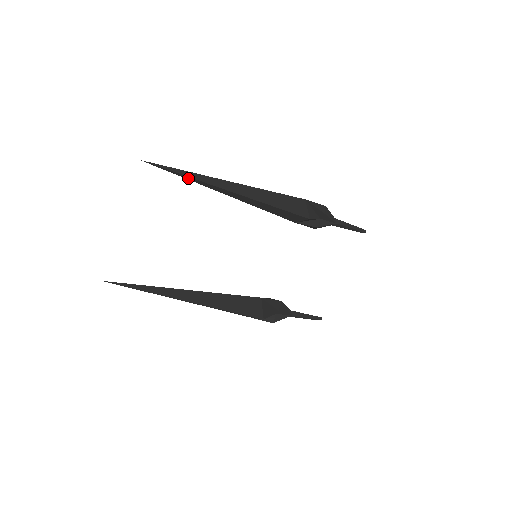
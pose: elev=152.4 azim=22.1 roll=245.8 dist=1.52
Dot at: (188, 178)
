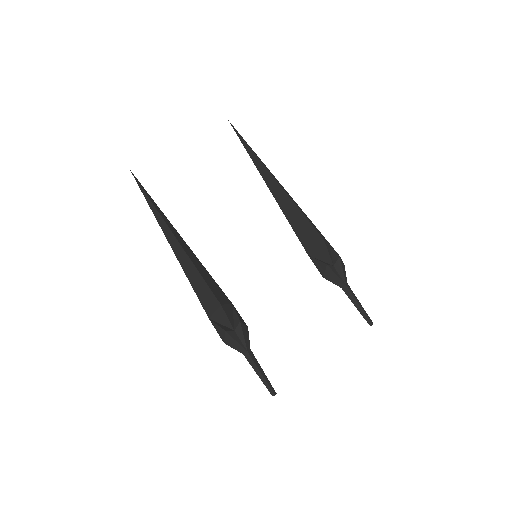
Dot at: (250, 152)
